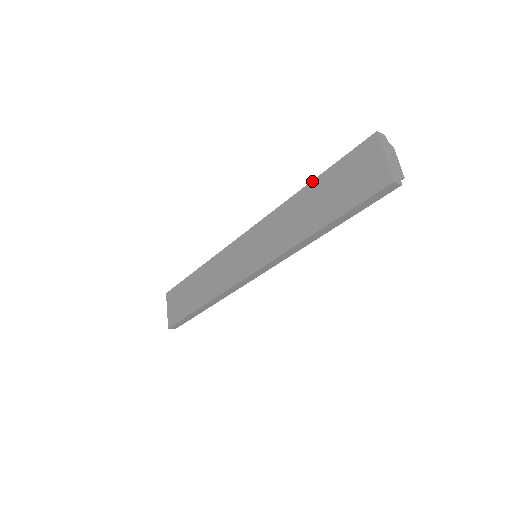
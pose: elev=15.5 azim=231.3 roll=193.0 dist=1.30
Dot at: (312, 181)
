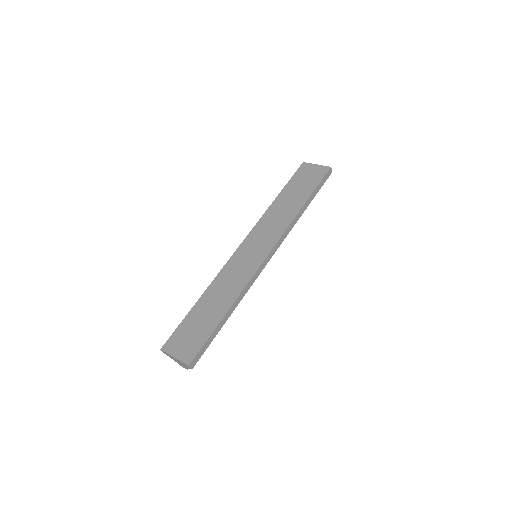
Dot at: (279, 194)
